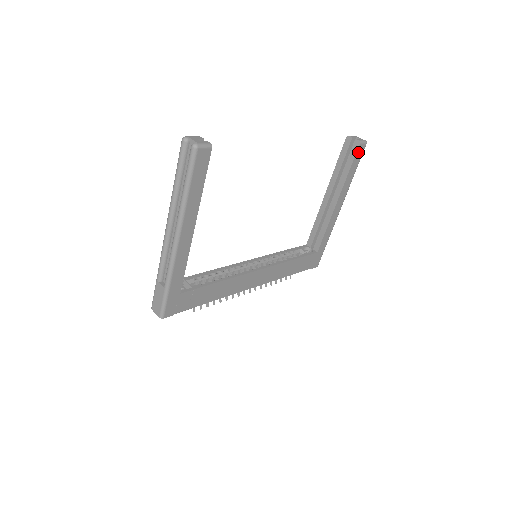
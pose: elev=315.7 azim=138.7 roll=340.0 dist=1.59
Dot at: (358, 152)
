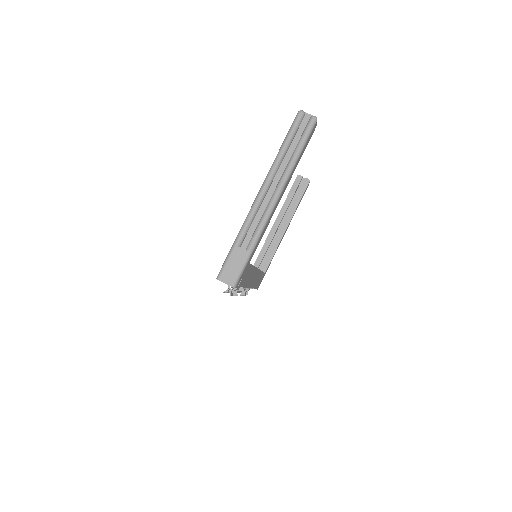
Dot at: (306, 188)
